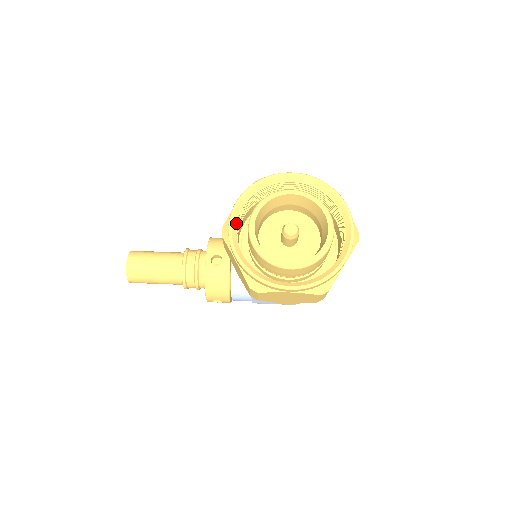
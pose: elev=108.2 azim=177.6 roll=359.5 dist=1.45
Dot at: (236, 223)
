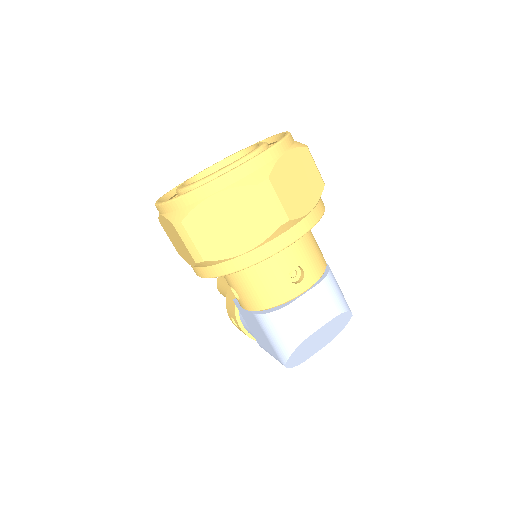
Dot at: occluded
